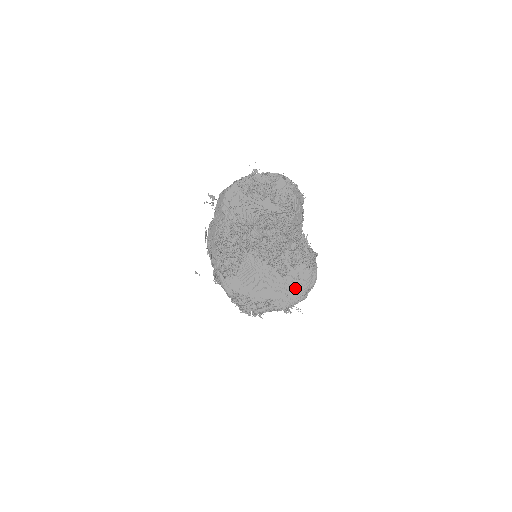
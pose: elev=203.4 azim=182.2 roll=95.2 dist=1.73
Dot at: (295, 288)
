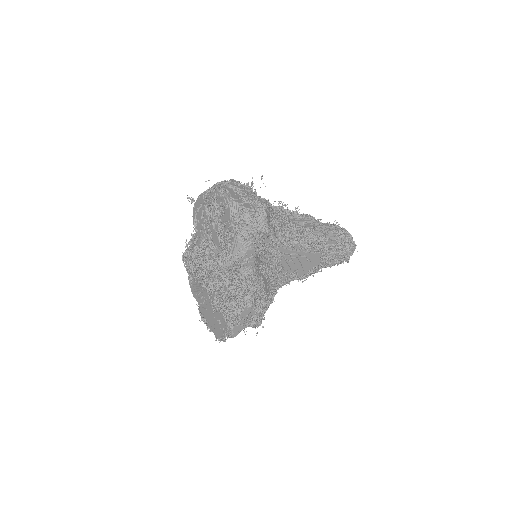
Dot at: (218, 328)
